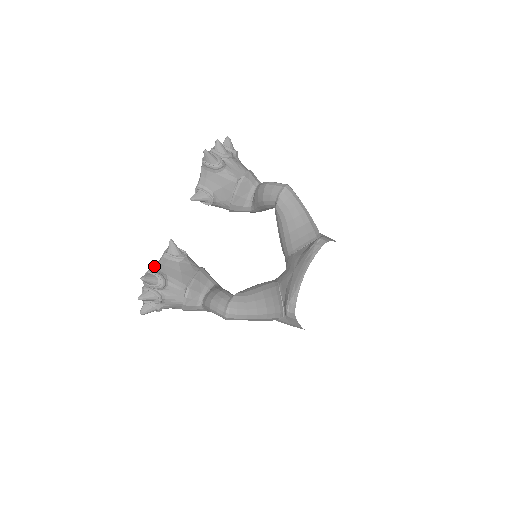
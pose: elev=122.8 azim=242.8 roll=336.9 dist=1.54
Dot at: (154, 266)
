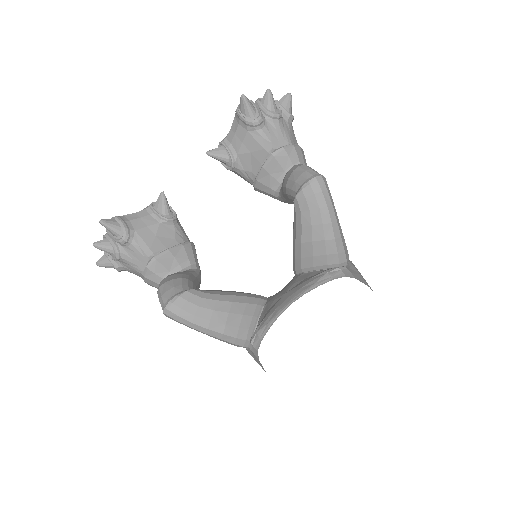
Dot at: (128, 214)
